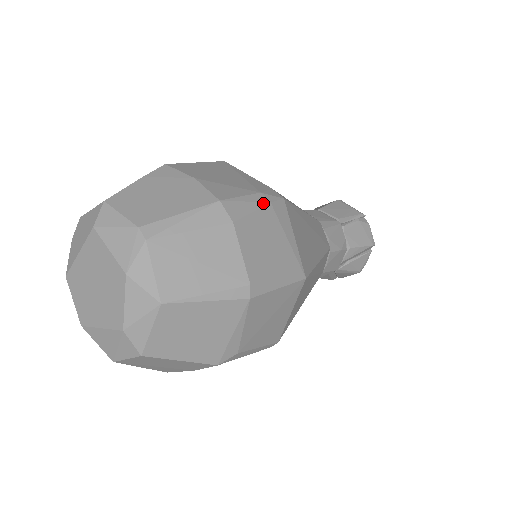
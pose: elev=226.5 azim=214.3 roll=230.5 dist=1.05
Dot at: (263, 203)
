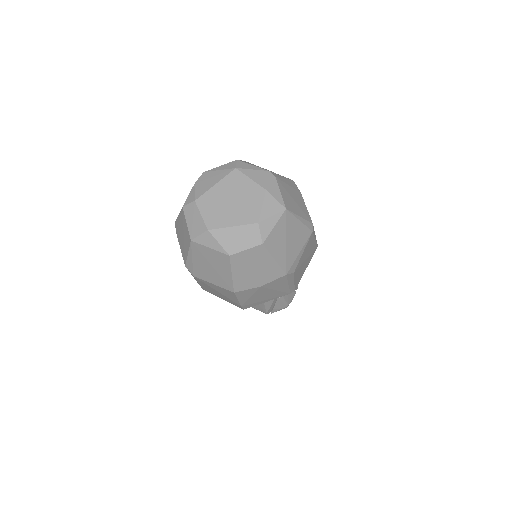
Dot at: occluded
